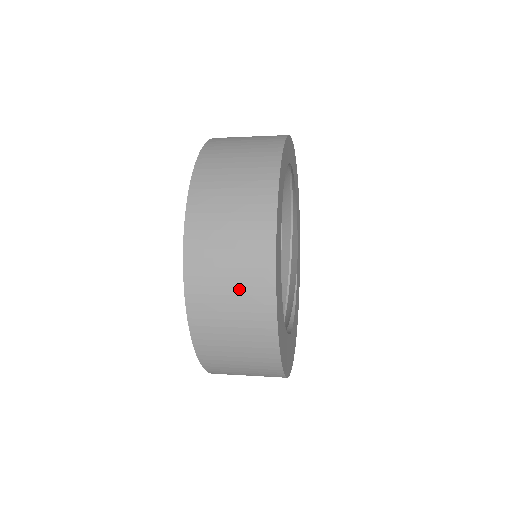
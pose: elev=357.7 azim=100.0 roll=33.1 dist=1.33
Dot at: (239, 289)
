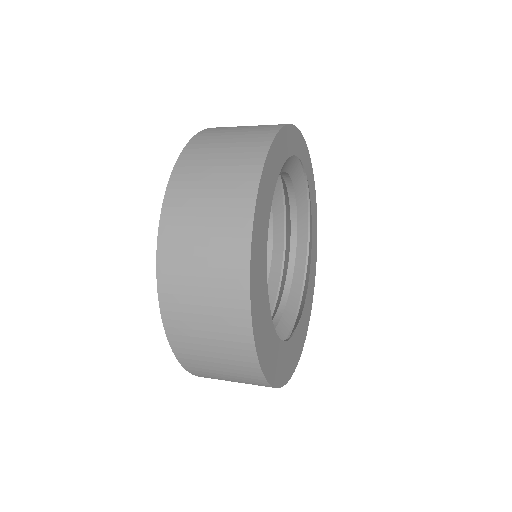
Dot at: (229, 161)
